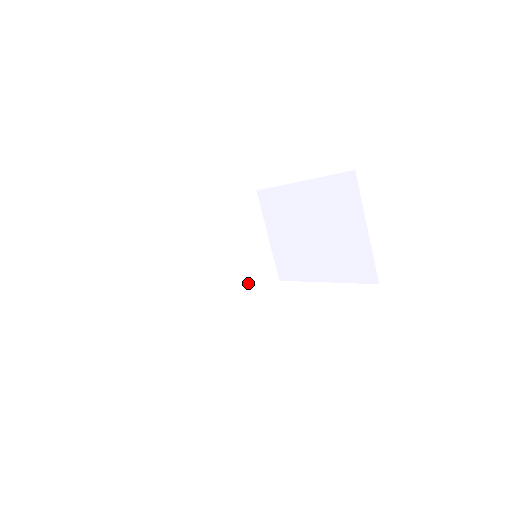
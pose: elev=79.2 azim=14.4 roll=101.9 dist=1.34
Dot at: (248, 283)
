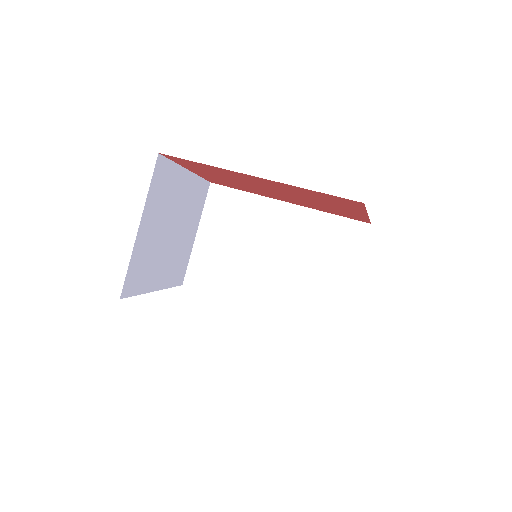
Dot at: (295, 308)
